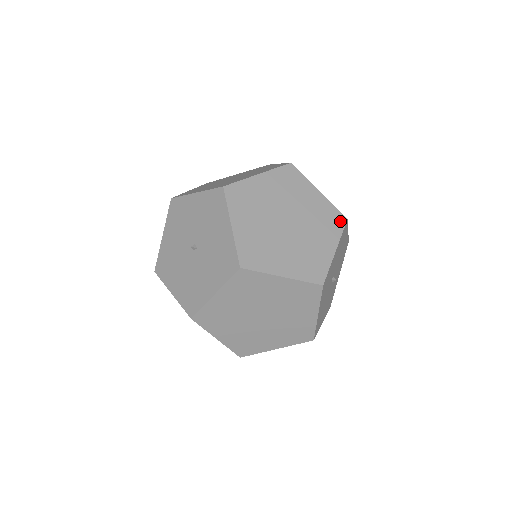
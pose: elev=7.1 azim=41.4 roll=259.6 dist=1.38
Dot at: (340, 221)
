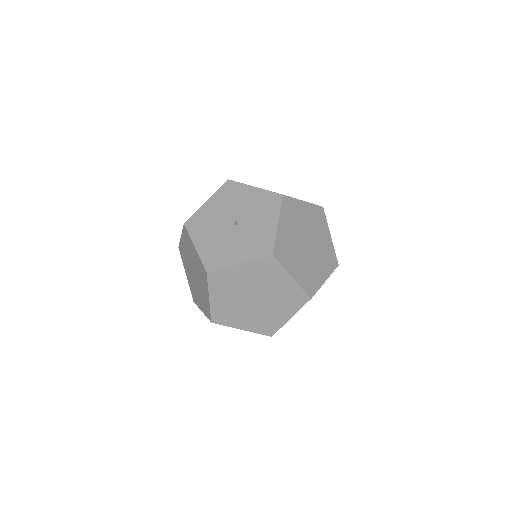
Dot at: (334, 264)
